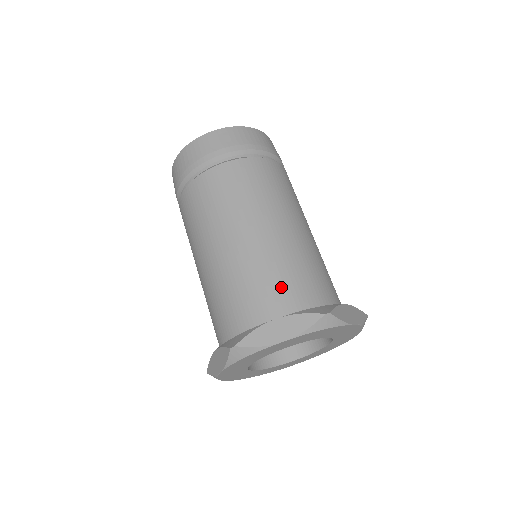
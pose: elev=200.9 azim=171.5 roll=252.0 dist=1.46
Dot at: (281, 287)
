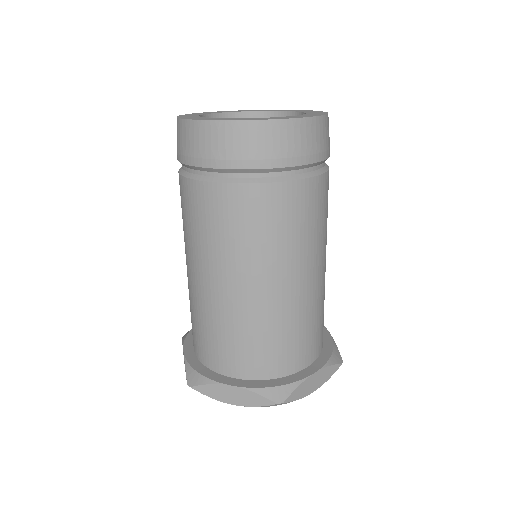
Dot at: (250, 352)
